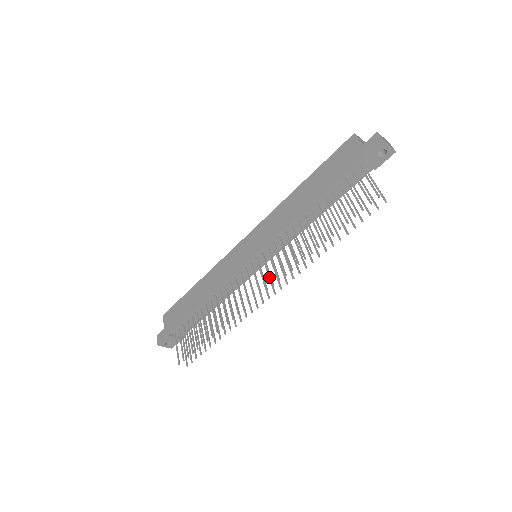
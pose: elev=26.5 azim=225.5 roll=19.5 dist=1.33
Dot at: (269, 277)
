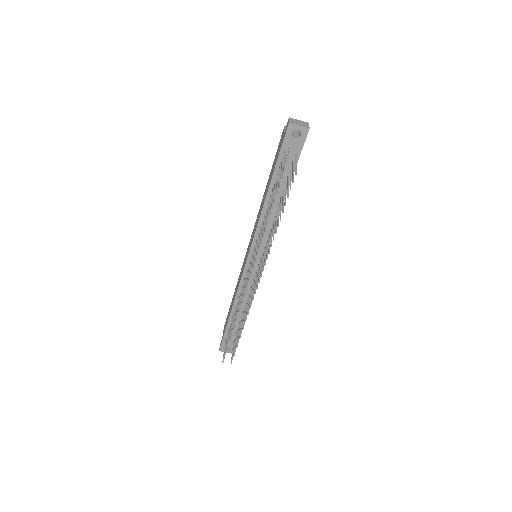
Dot at: (259, 270)
